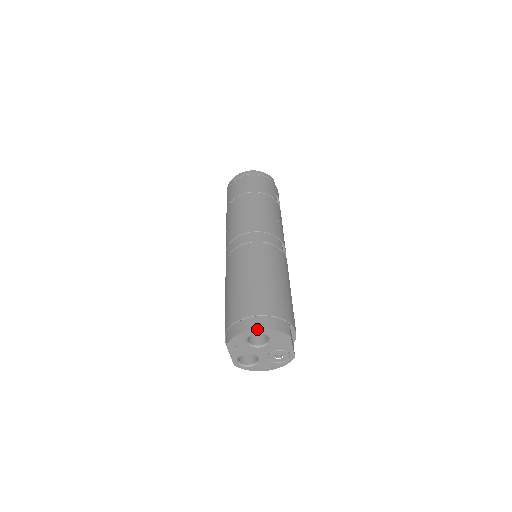
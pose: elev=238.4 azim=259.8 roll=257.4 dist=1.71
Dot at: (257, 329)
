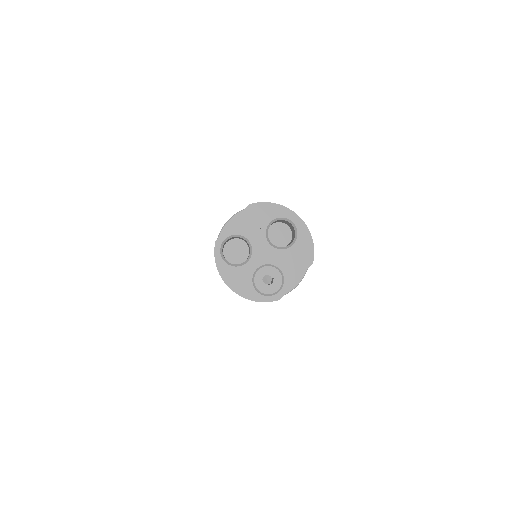
Dot at: occluded
